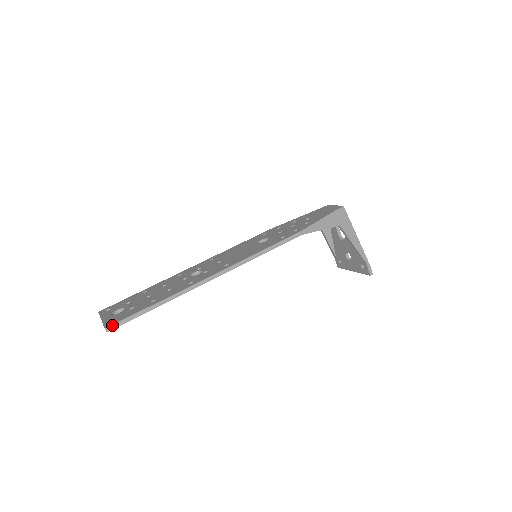
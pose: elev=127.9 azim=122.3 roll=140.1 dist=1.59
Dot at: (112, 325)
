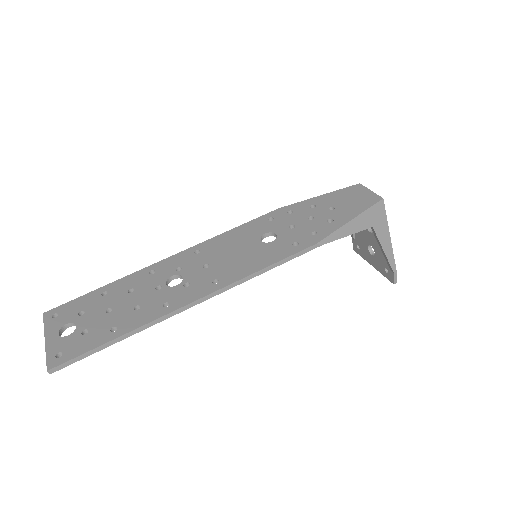
Dot at: (57, 366)
